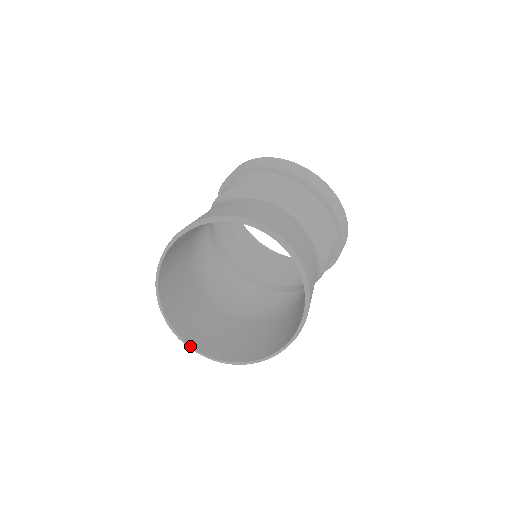
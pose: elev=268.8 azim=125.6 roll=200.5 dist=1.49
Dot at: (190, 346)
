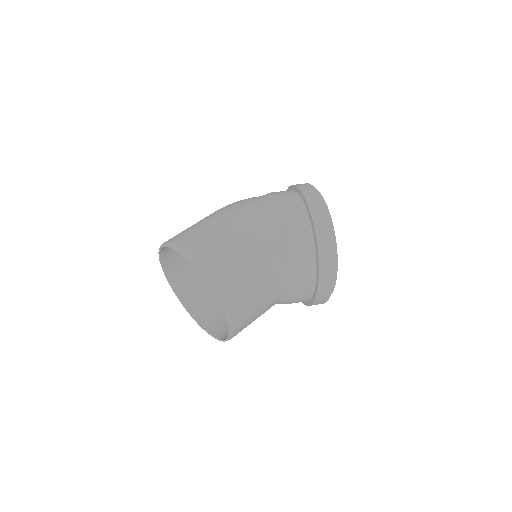
Dot at: (160, 259)
